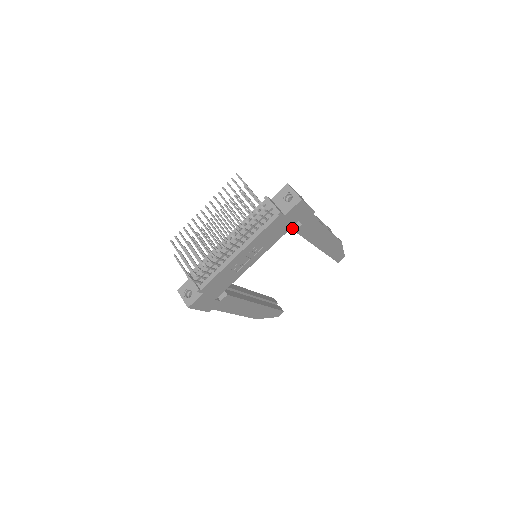
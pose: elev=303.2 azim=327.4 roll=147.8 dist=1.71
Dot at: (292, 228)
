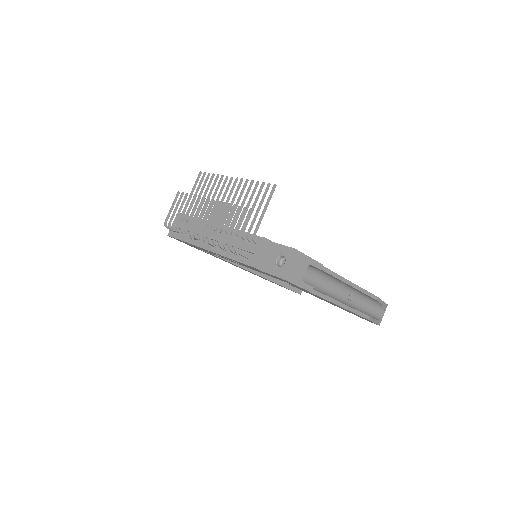
Dot at: occluded
